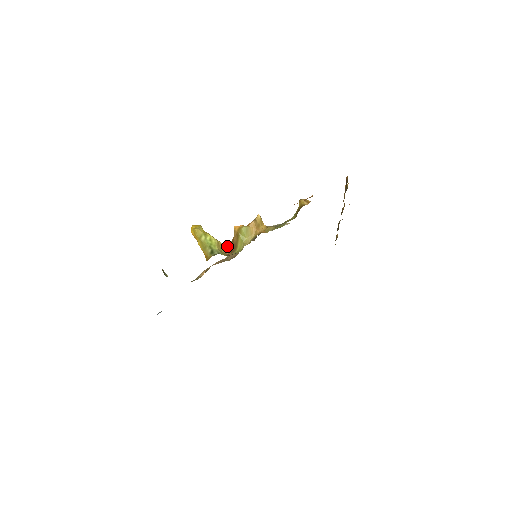
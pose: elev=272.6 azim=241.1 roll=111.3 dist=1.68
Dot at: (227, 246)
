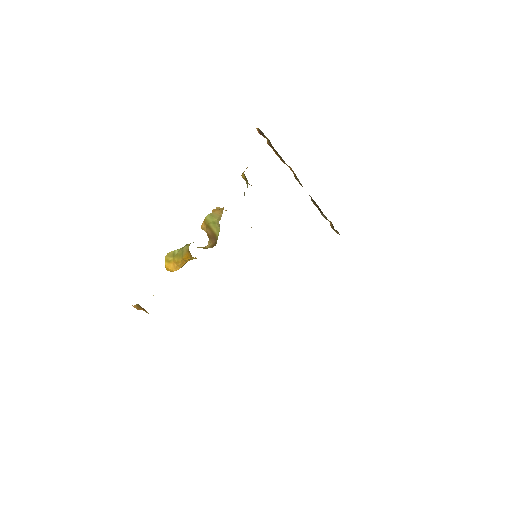
Dot at: (208, 246)
